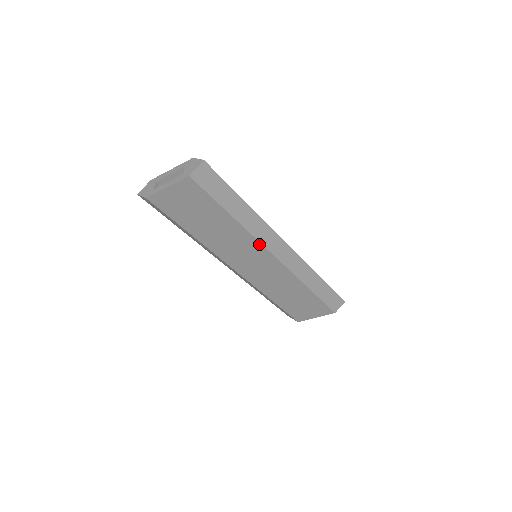
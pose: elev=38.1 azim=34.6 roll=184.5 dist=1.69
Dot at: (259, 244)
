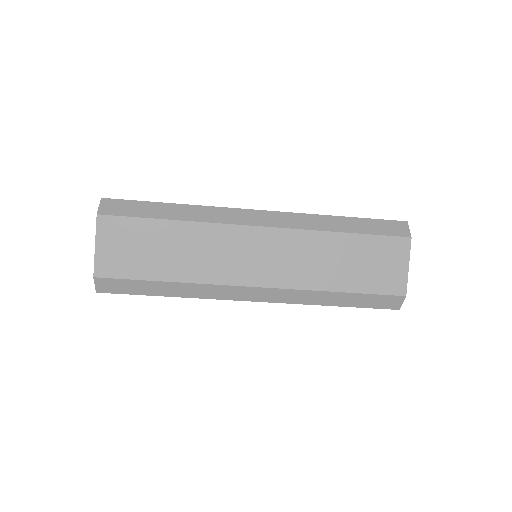
Dot at: (227, 227)
